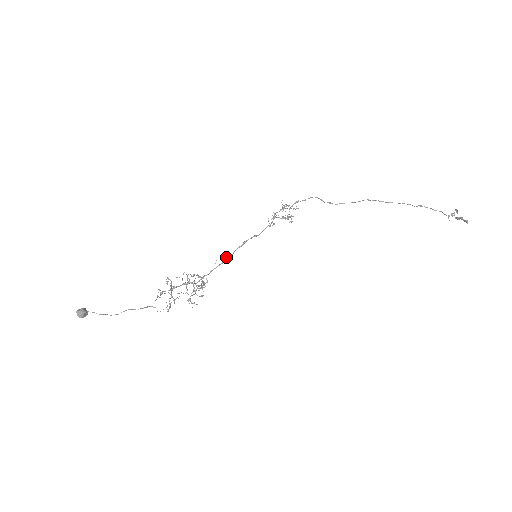
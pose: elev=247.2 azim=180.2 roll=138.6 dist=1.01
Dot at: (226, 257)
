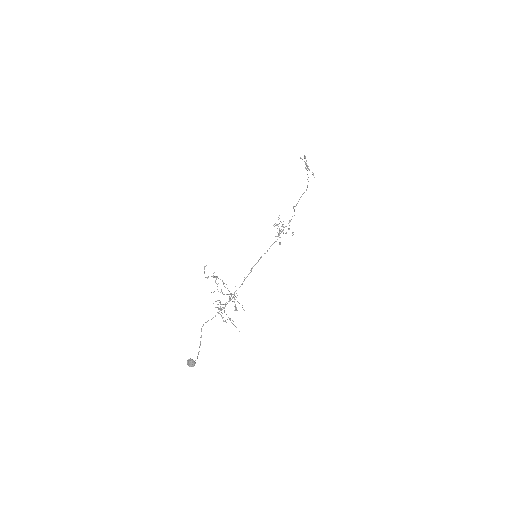
Dot at: occluded
